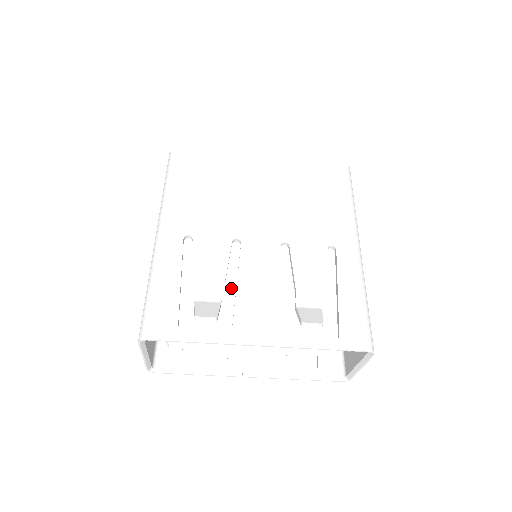
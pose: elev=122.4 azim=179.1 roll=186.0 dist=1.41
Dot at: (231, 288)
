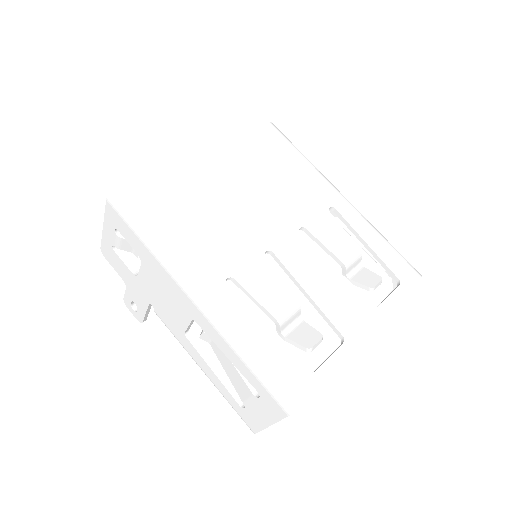
Dot at: occluded
